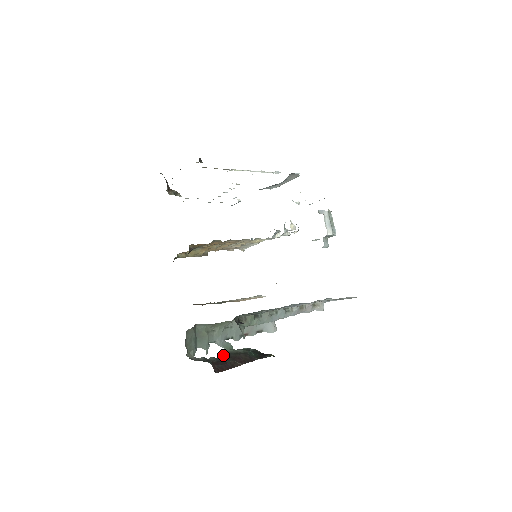
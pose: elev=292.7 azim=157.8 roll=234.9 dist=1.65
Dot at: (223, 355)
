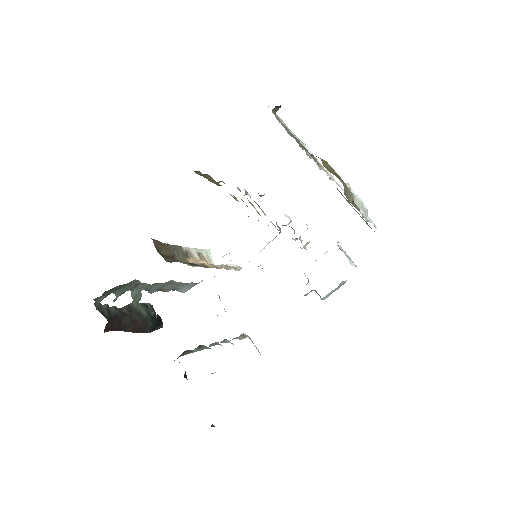
Dot at: (126, 307)
